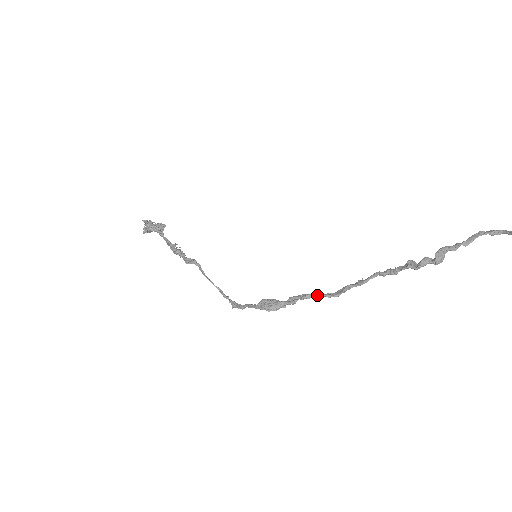
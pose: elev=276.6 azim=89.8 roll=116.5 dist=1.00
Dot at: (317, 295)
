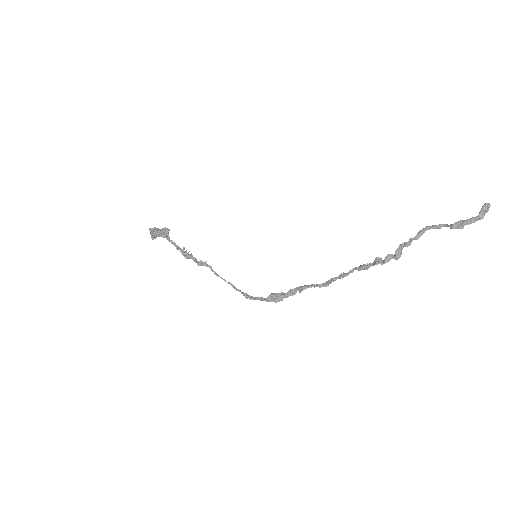
Dot at: (311, 287)
